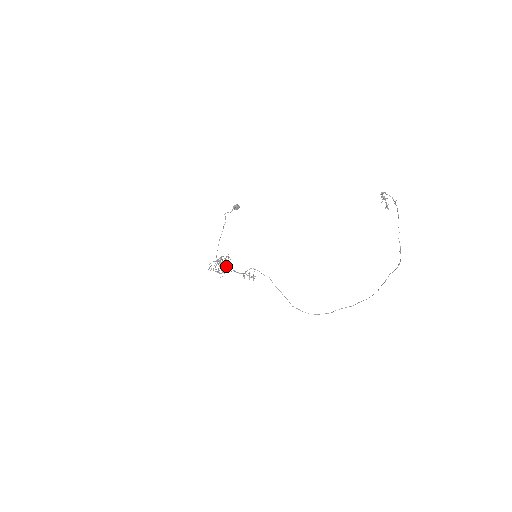
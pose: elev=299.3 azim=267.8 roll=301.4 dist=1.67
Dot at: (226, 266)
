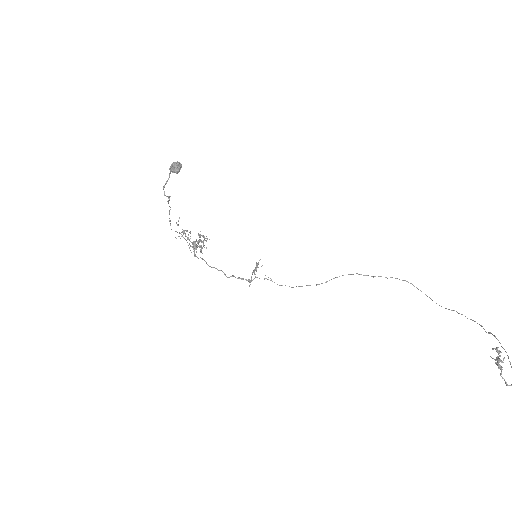
Dot at: (203, 240)
